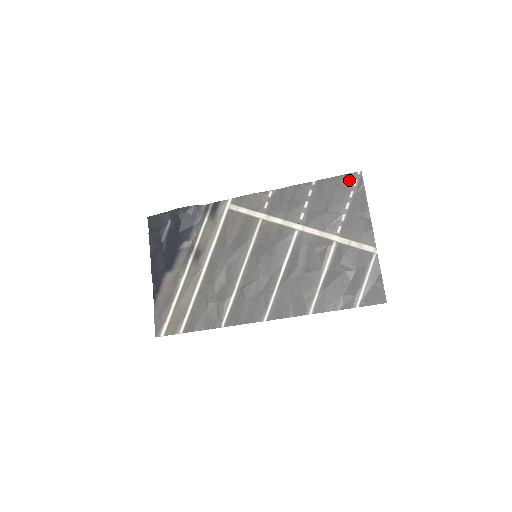
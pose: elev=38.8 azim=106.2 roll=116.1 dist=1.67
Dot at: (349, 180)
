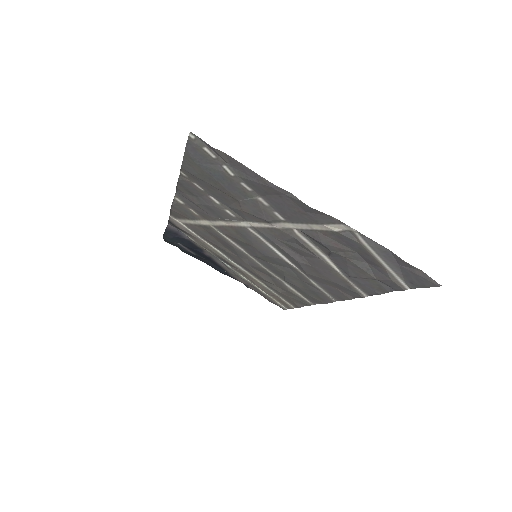
Dot at: (199, 154)
